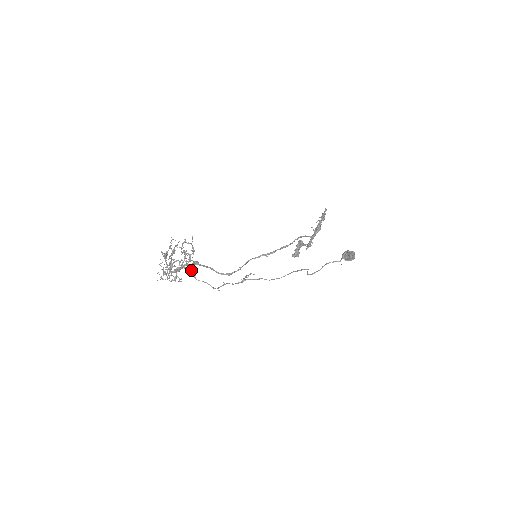
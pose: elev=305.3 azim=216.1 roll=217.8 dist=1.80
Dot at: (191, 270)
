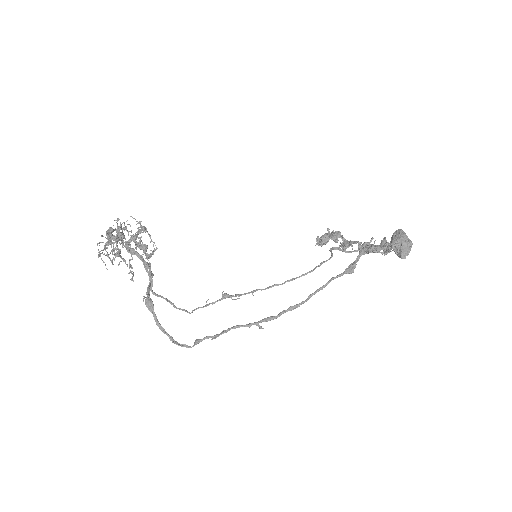
Dot at: occluded
